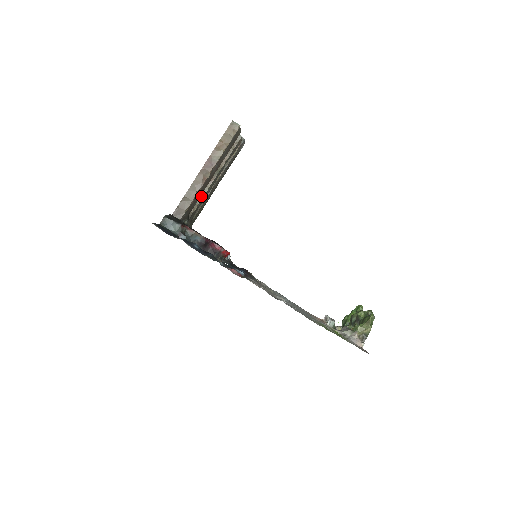
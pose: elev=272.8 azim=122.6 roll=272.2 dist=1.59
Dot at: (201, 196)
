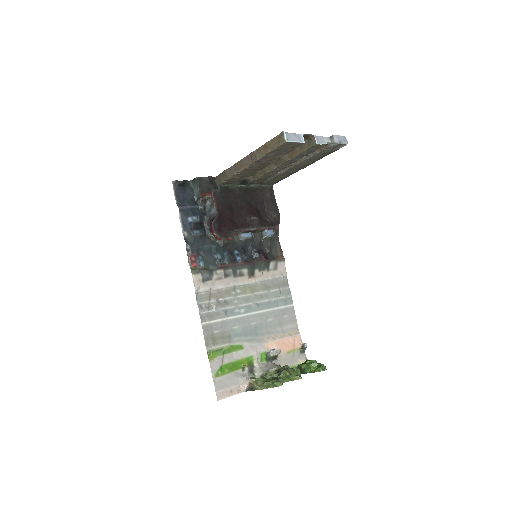
Dot at: (264, 172)
